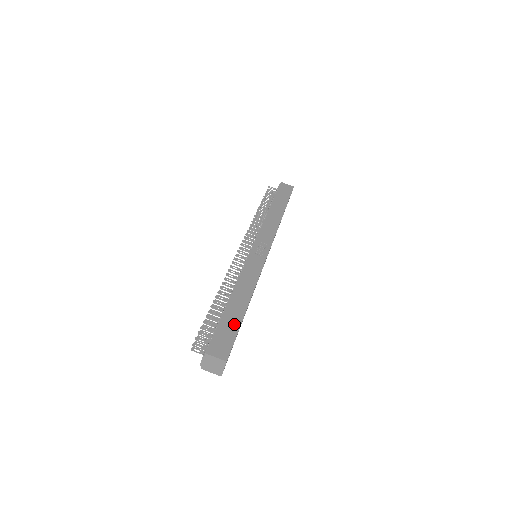
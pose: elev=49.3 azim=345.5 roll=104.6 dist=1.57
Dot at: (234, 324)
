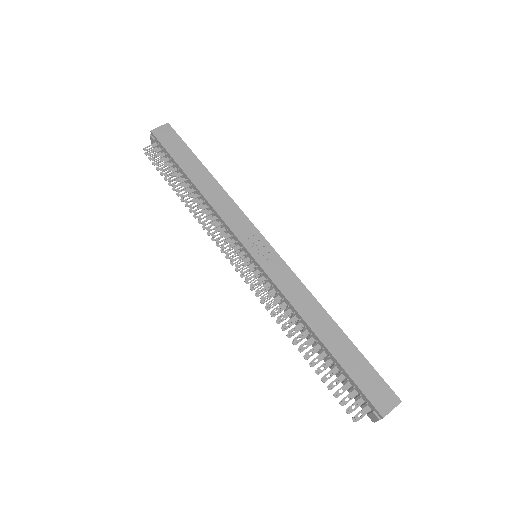
Dot at: (357, 360)
